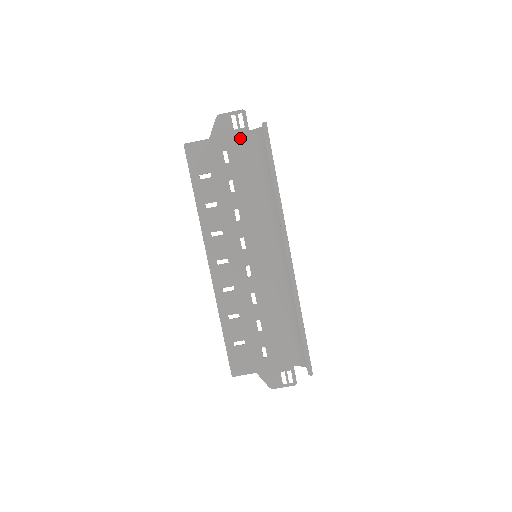
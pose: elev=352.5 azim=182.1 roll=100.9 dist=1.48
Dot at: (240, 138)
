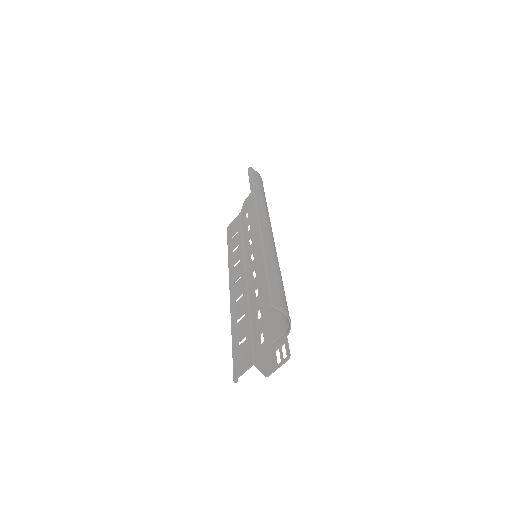
Dot at: occluded
